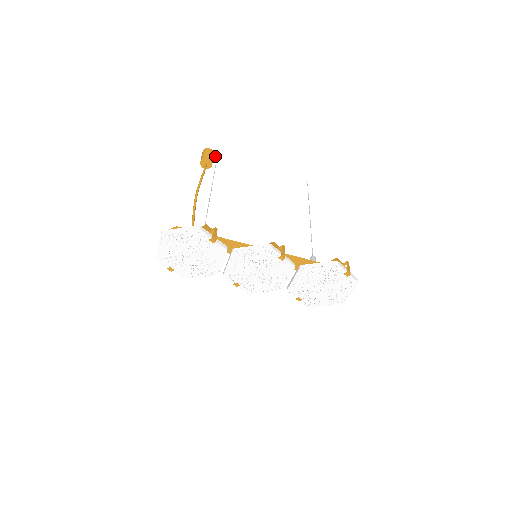
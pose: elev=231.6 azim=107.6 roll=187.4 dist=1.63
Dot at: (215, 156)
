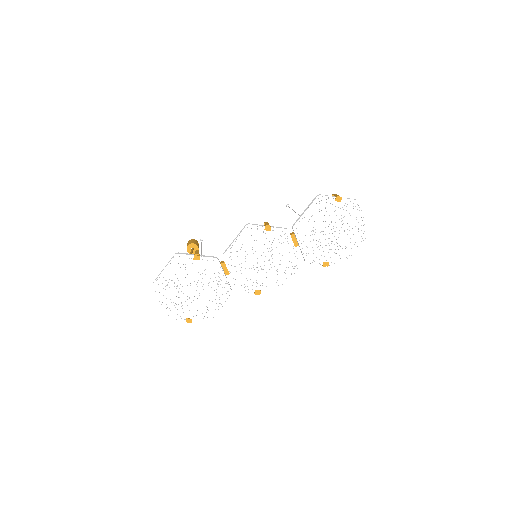
Dot at: occluded
